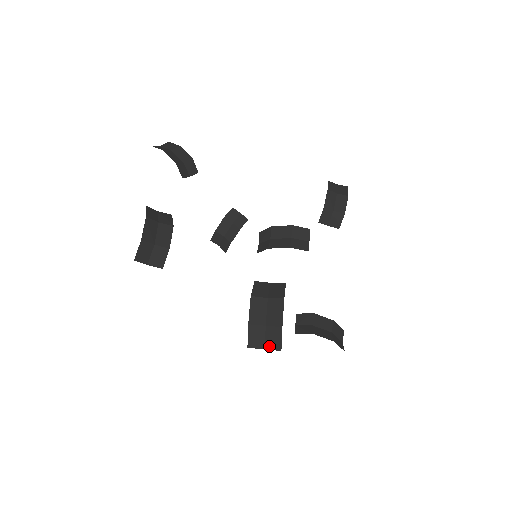
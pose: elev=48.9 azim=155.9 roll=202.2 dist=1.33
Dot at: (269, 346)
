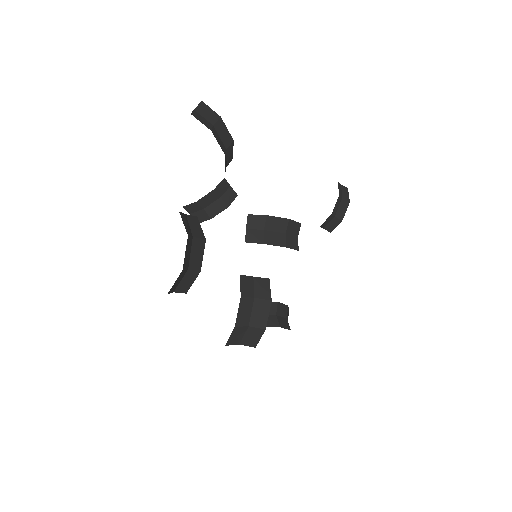
Dot at: (245, 343)
